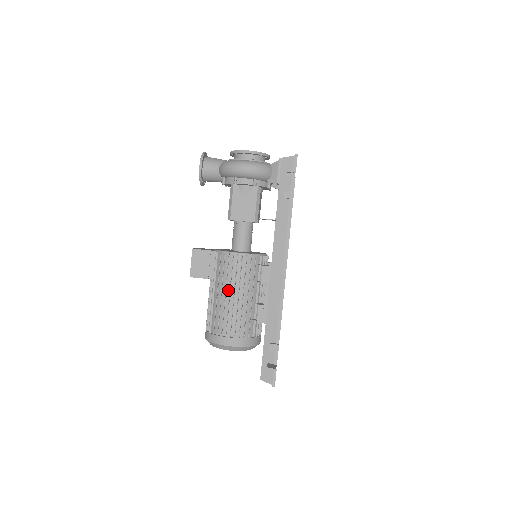
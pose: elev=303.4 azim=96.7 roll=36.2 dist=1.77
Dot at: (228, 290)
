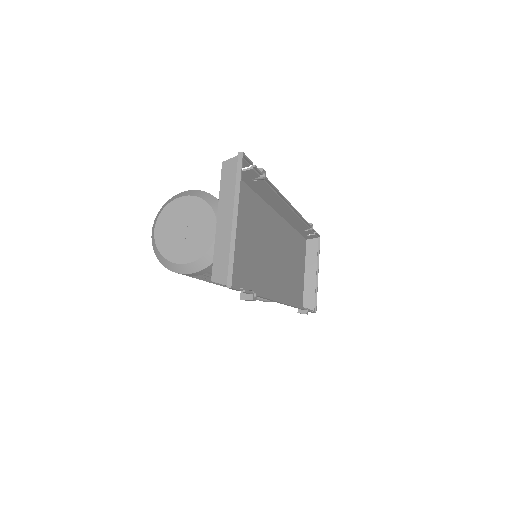
Dot at: occluded
